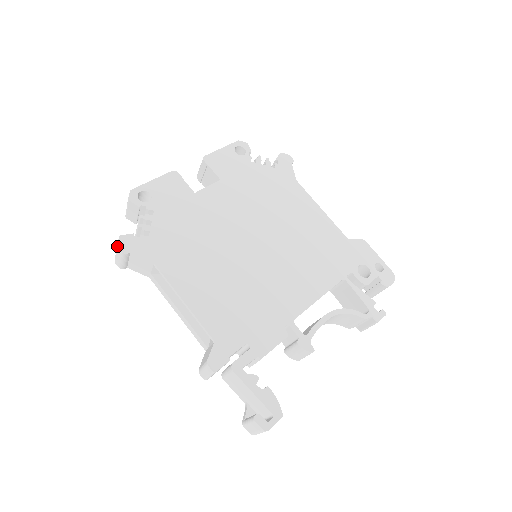
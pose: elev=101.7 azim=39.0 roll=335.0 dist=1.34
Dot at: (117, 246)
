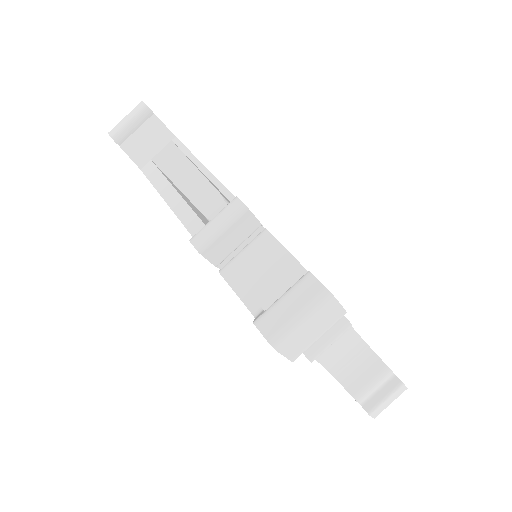
Dot at: (142, 101)
